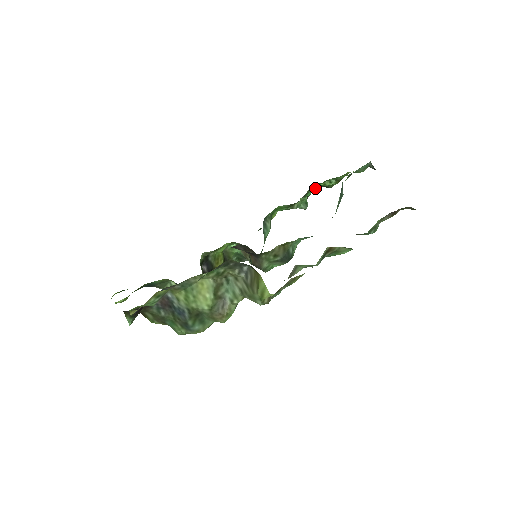
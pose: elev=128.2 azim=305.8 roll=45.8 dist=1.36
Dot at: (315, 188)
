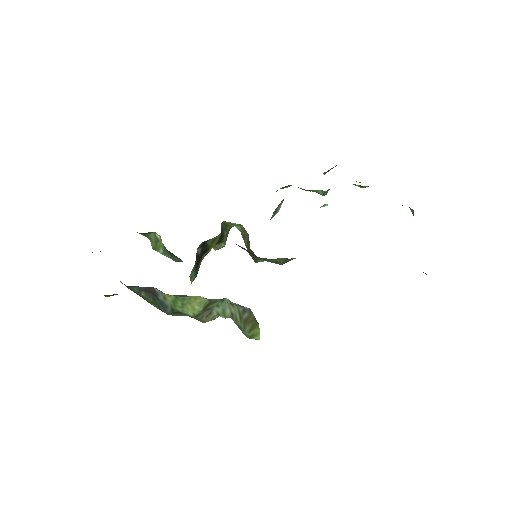
Dot at: occluded
